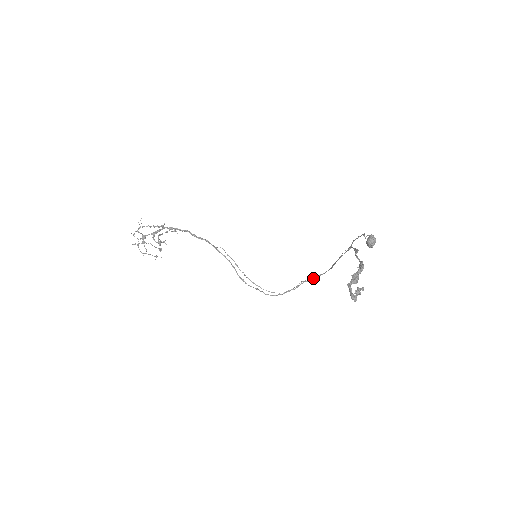
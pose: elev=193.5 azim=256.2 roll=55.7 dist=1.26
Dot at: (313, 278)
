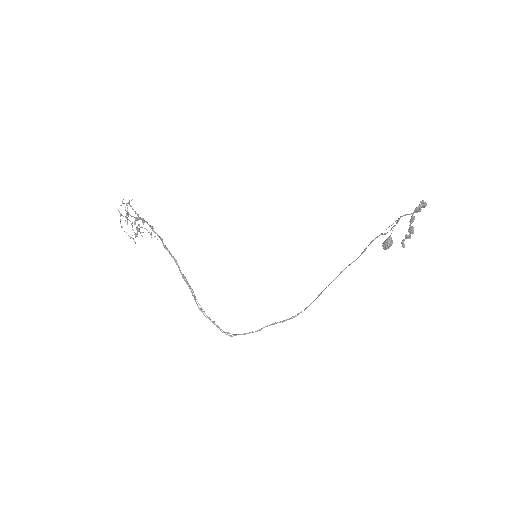
Dot at: (282, 321)
